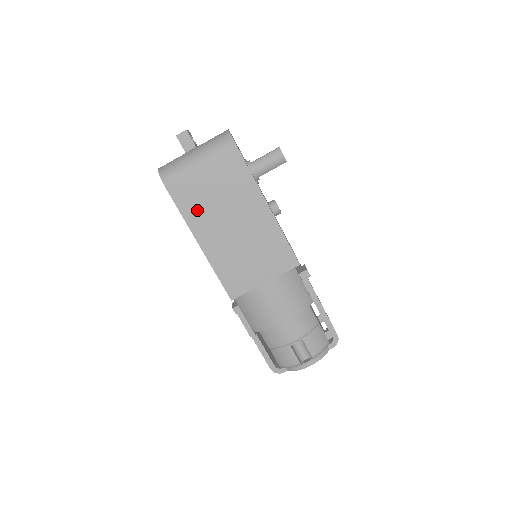
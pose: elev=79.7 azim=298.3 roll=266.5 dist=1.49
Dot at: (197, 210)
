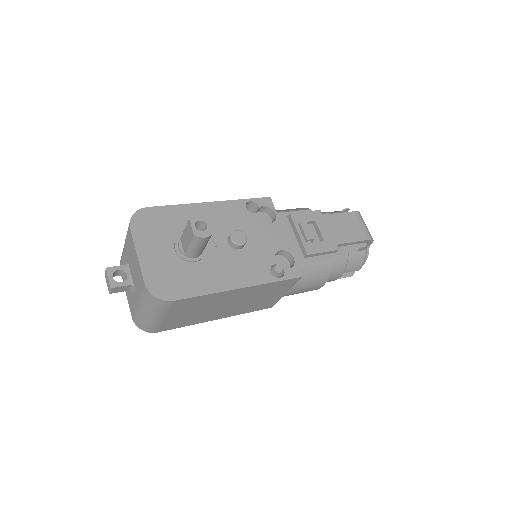
Dot at: (193, 320)
